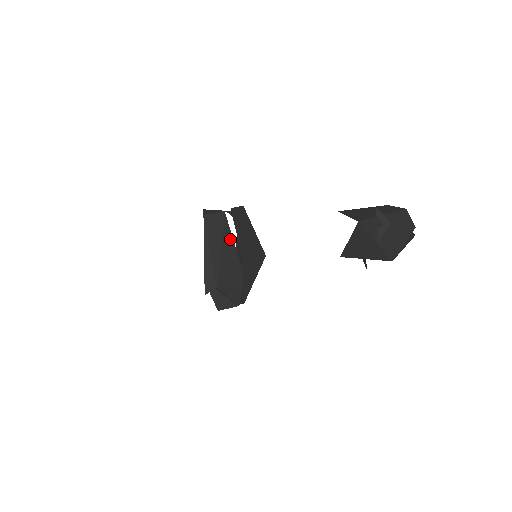
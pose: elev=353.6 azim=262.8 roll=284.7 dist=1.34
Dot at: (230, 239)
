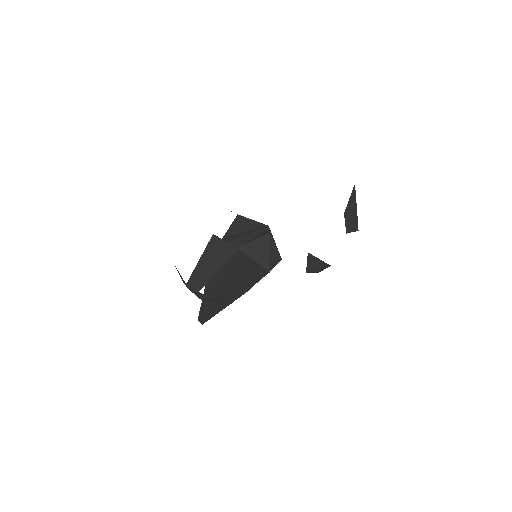
Dot at: occluded
